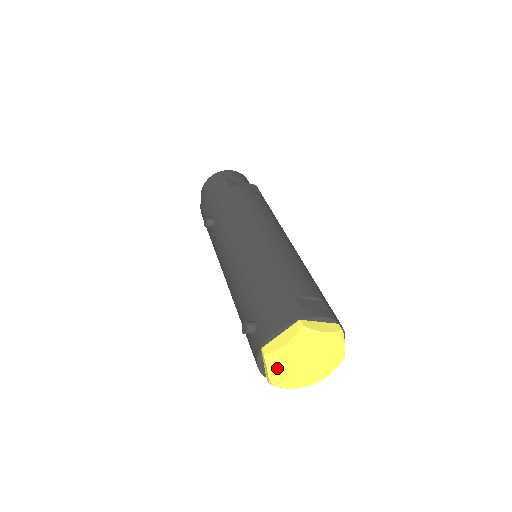
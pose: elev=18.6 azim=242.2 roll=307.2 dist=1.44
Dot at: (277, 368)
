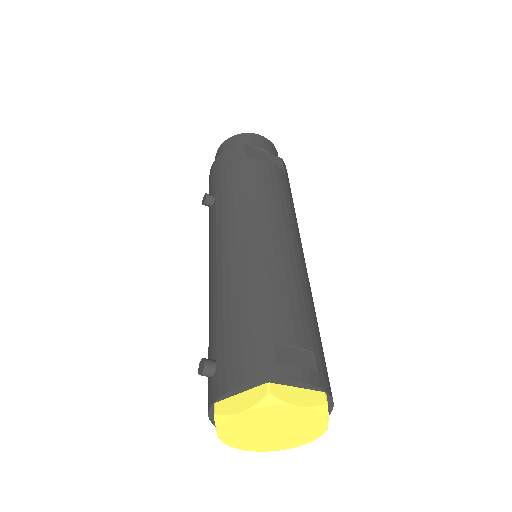
Dot at: (231, 431)
